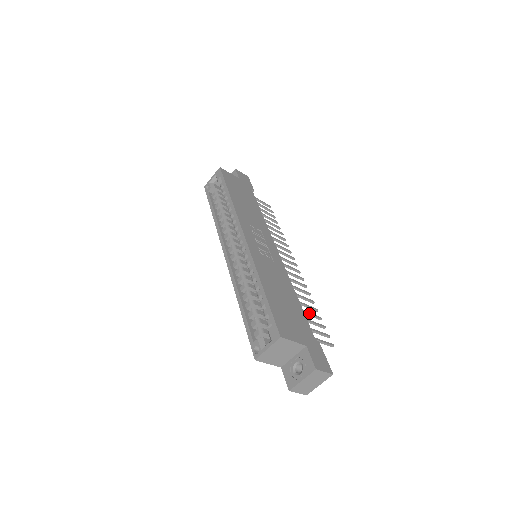
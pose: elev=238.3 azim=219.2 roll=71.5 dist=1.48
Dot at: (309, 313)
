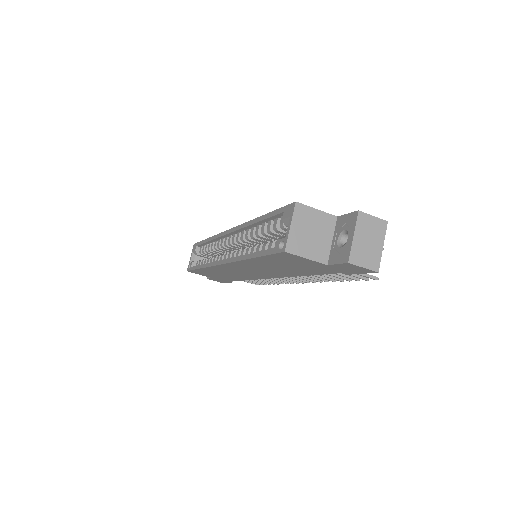
Dot at: occluded
